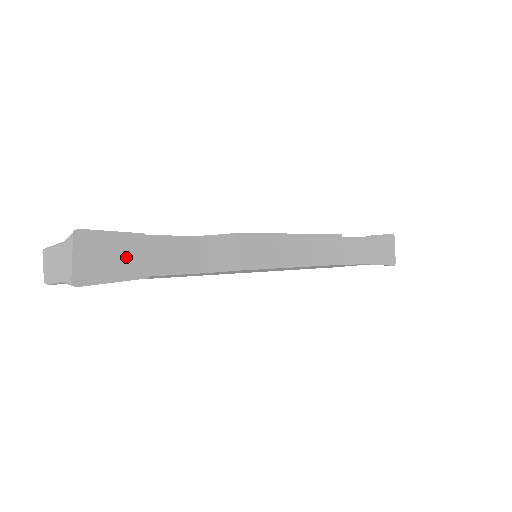
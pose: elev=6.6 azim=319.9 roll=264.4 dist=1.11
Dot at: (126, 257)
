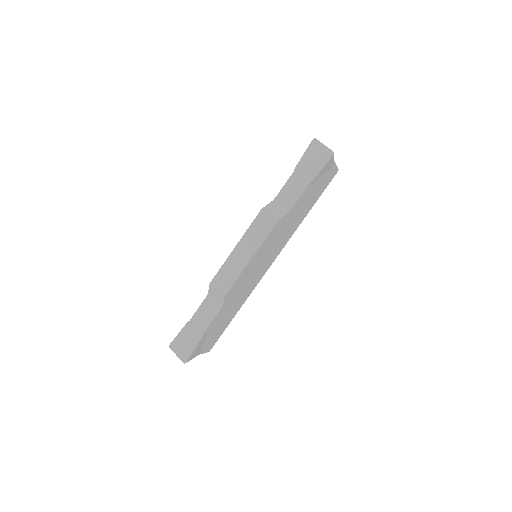
Dot at: (190, 336)
